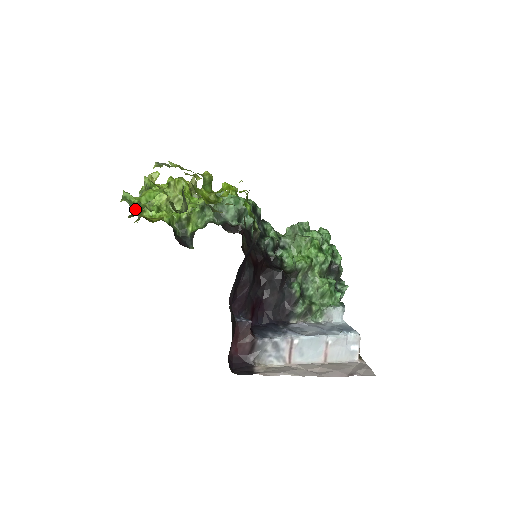
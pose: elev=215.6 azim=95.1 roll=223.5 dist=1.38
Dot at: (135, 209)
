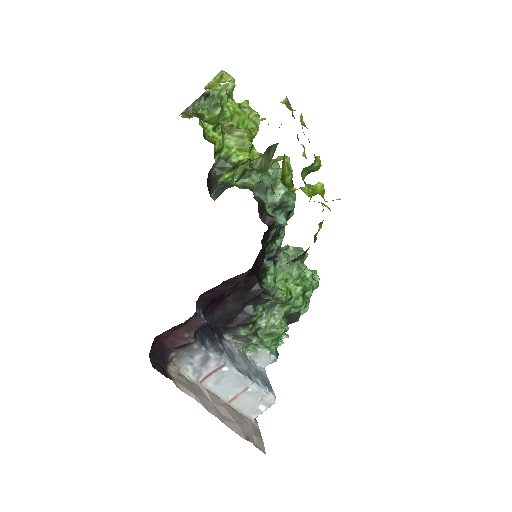
Dot at: (221, 122)
